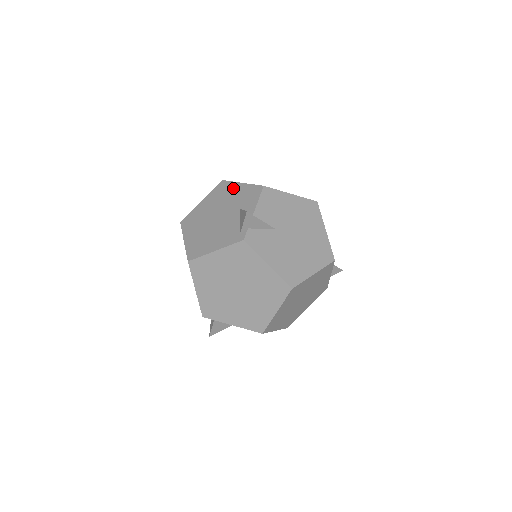
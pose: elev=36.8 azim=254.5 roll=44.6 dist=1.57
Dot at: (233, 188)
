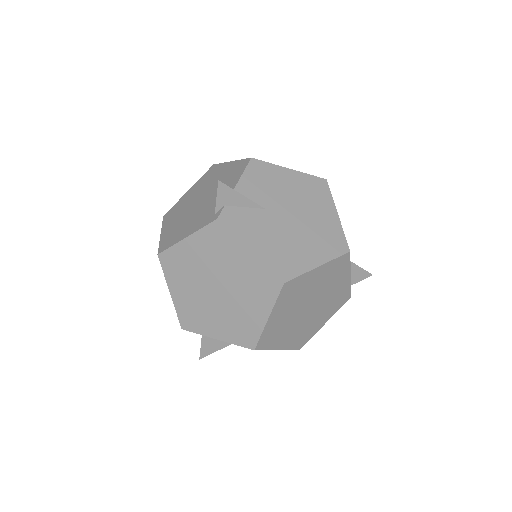
Dot at: (221, 169)
